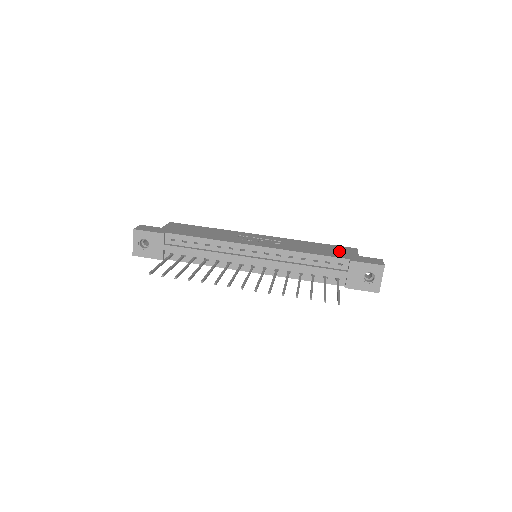
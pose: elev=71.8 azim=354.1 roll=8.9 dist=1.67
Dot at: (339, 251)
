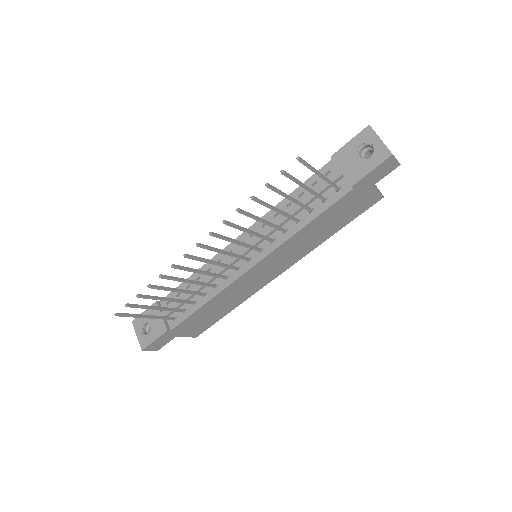
Dot at: occluded
